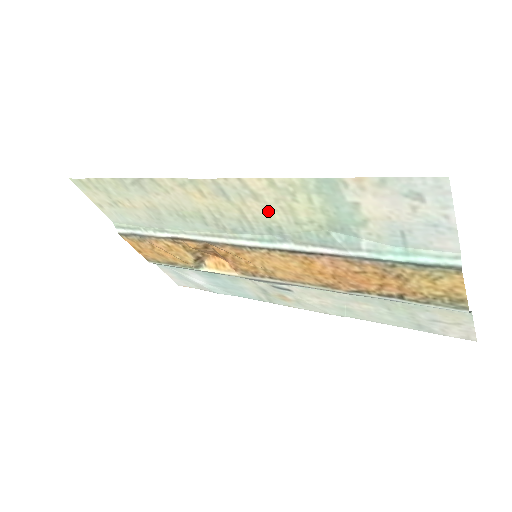
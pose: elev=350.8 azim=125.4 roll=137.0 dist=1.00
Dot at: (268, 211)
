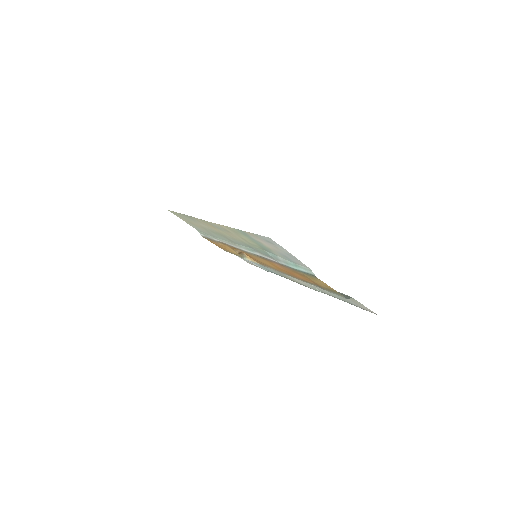
Dot at: (238, 238)
